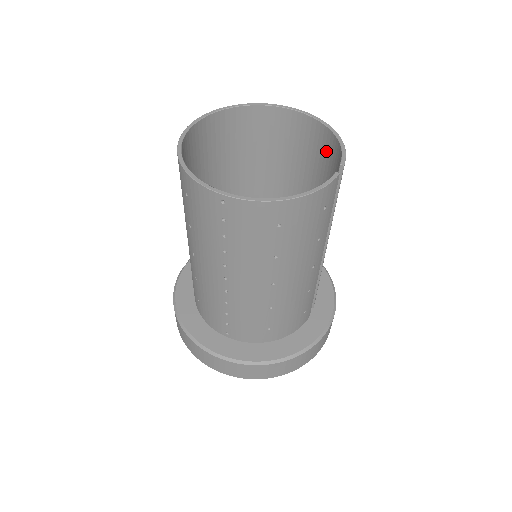
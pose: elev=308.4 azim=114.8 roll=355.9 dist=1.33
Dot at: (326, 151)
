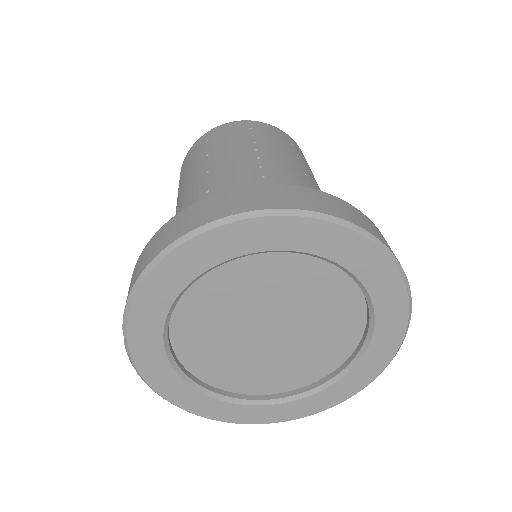
Dot at: occluded
